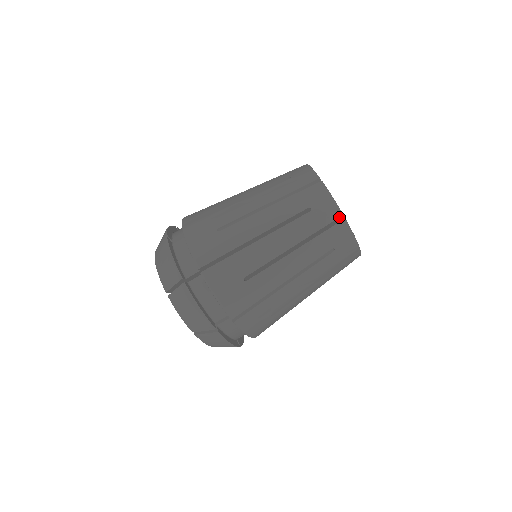
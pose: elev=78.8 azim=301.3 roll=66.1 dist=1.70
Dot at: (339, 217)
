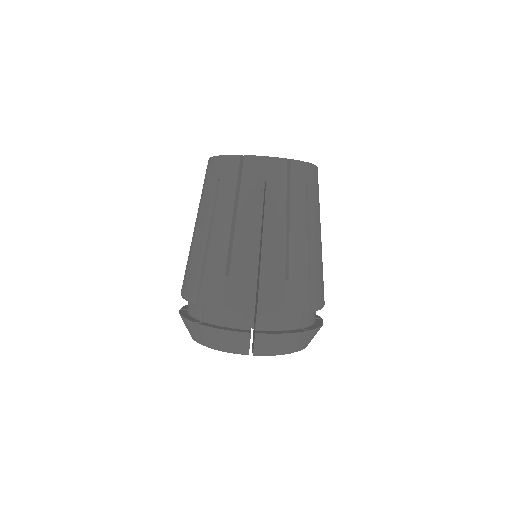
Dot at: occluded
